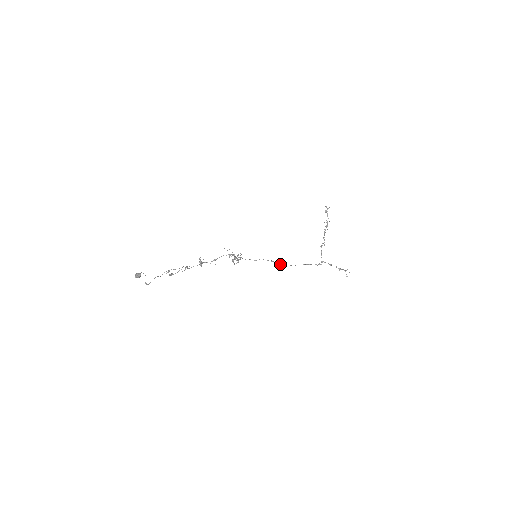
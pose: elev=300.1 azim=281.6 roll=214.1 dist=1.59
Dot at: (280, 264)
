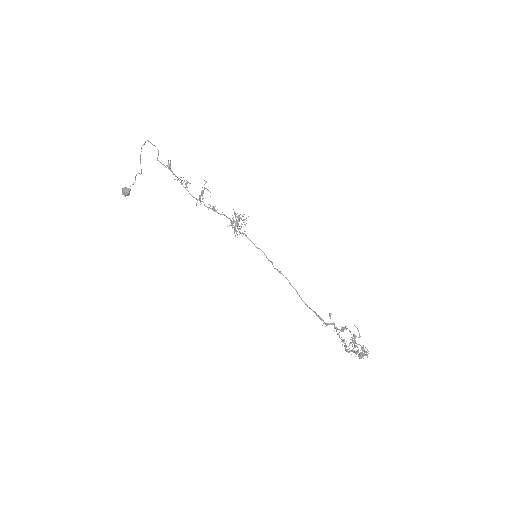
Dot at: (279, 271)
